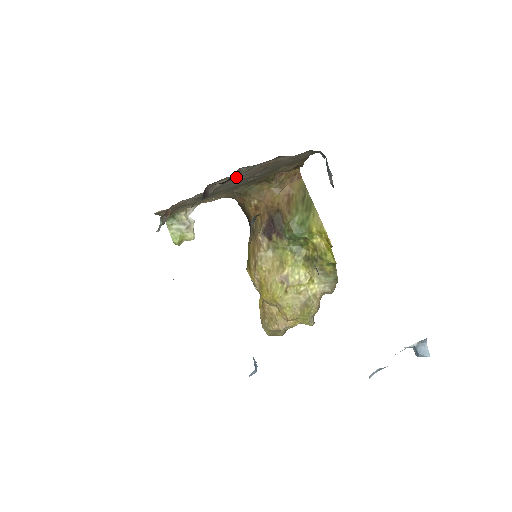
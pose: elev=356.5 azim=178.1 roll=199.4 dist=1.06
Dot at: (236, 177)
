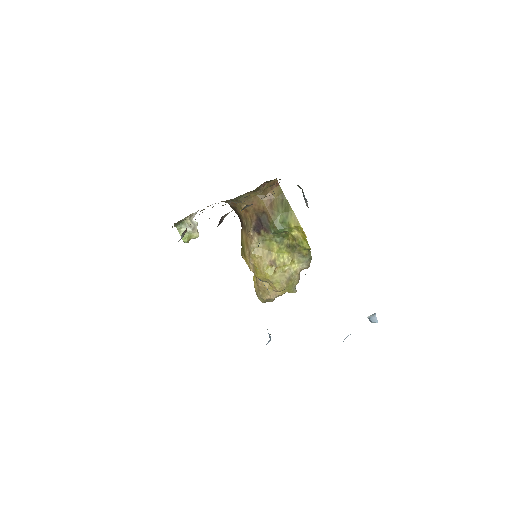
Dot at: occluded
